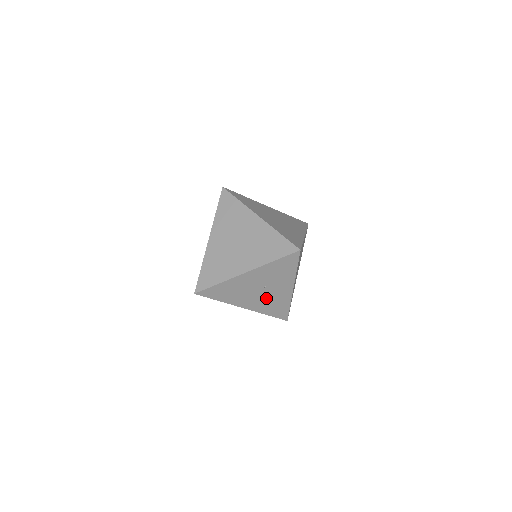
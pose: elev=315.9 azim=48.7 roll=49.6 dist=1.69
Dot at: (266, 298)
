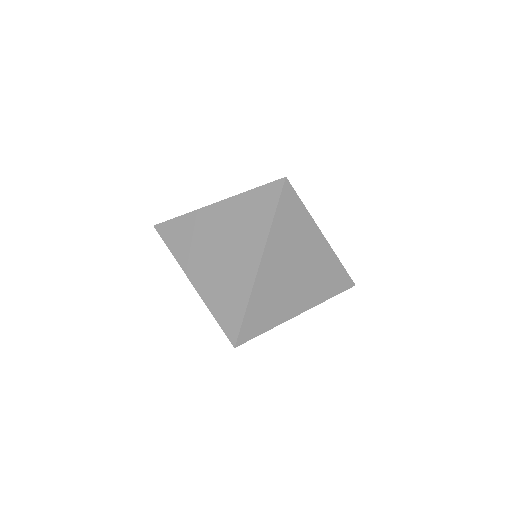
Dot at: occluded
